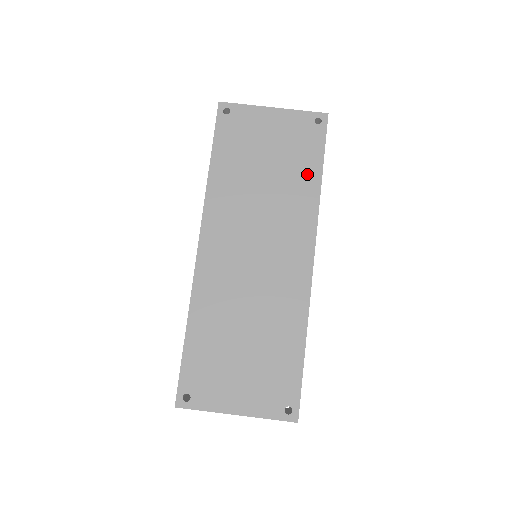
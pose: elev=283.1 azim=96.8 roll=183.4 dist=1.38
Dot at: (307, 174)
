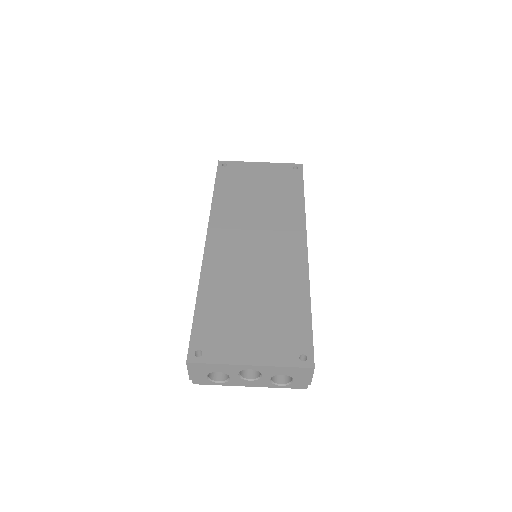
Dot at: (292, 195)
